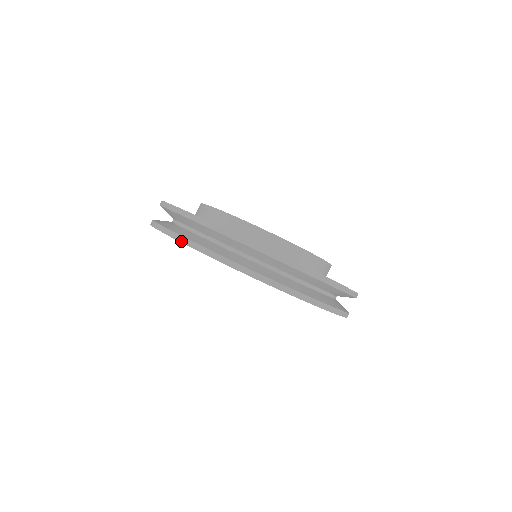
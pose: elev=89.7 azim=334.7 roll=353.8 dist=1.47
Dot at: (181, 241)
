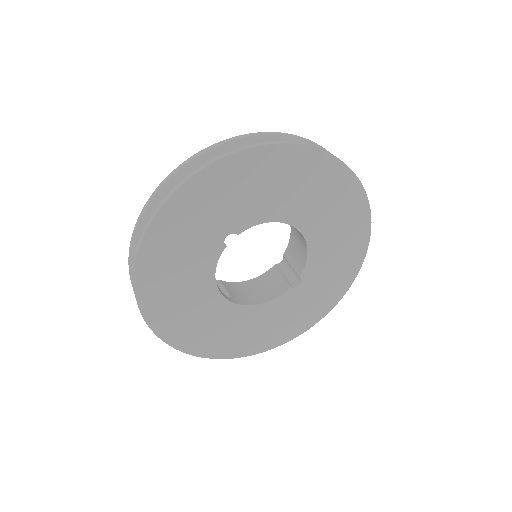
Dot at: (276, 143)
